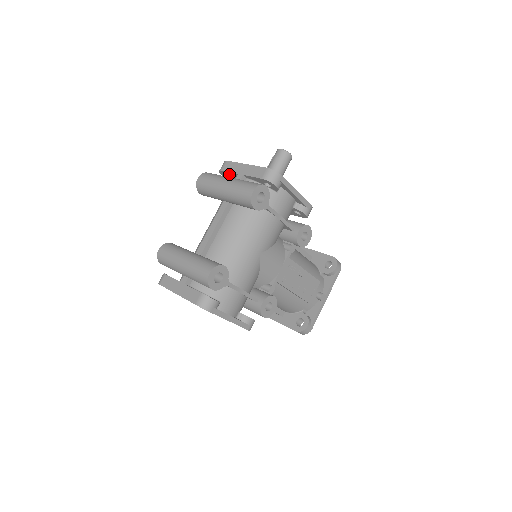
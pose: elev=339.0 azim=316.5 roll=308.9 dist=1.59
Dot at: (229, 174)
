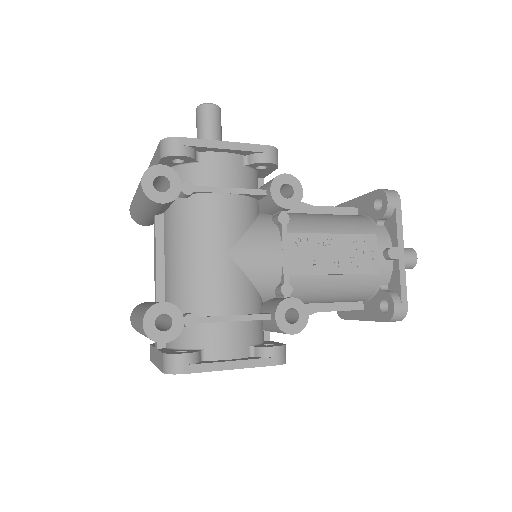
Dot at: occluded
